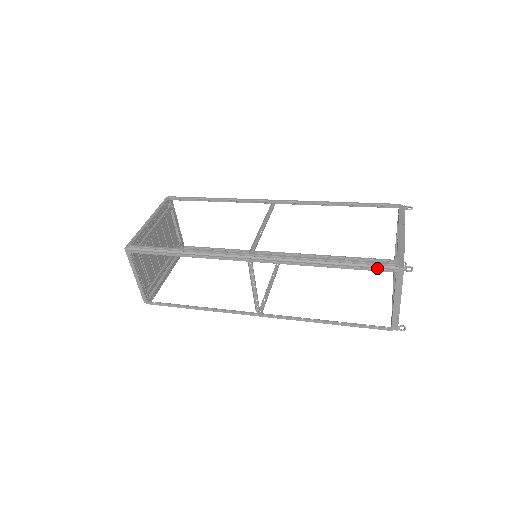
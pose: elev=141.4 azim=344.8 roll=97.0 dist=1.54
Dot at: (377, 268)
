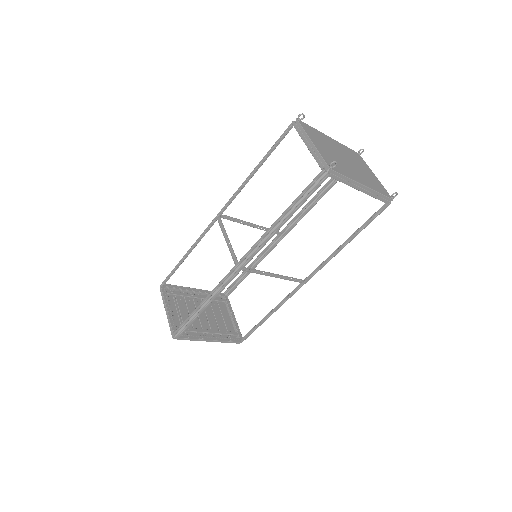
Dot at: (281, 136)
